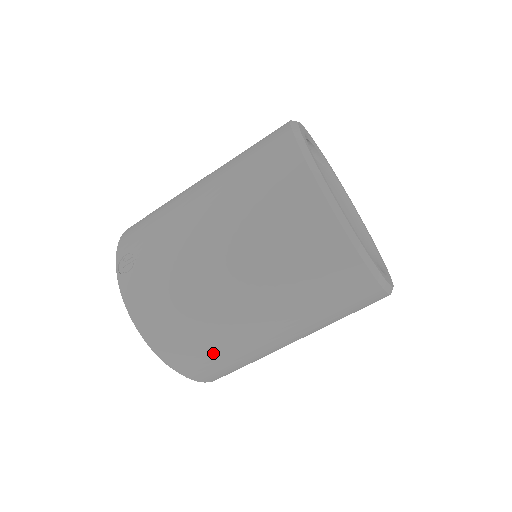
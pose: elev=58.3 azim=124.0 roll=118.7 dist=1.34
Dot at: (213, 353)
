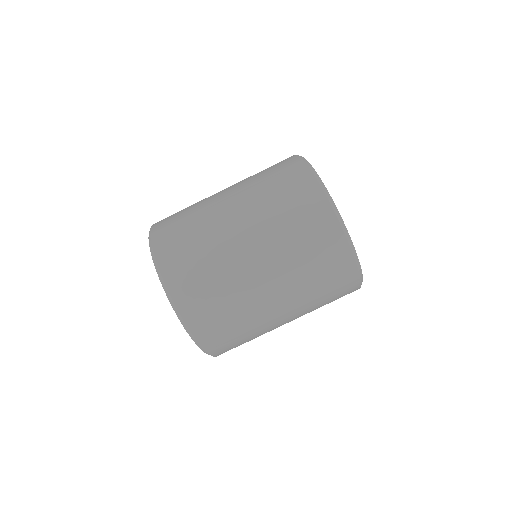
Dot at: (197, 261)
